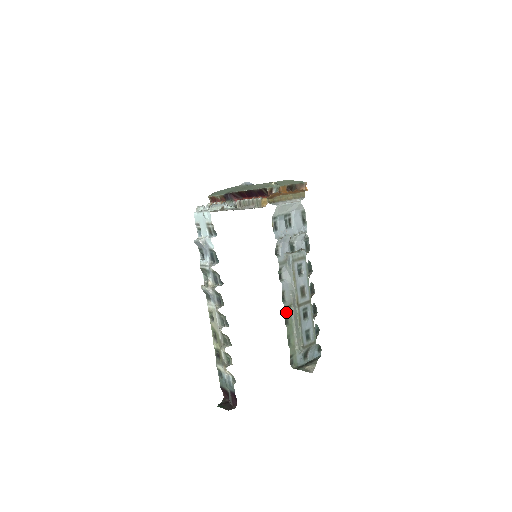
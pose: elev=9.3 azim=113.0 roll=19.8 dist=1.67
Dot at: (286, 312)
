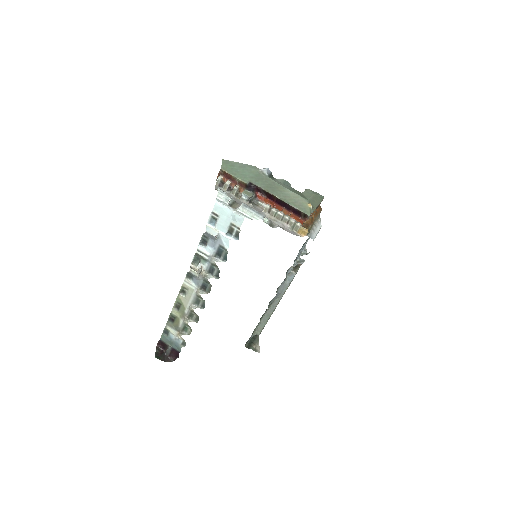
Dot at: occluded
